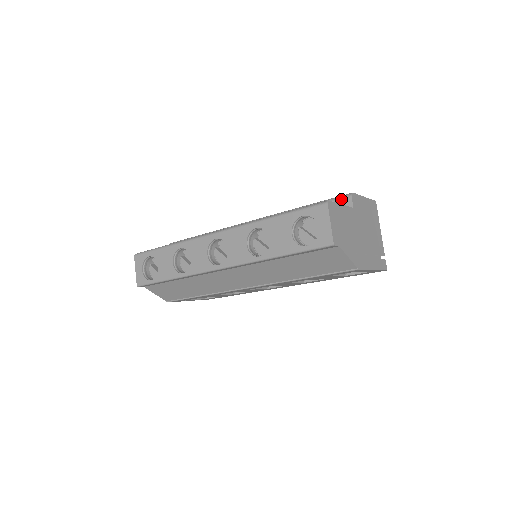
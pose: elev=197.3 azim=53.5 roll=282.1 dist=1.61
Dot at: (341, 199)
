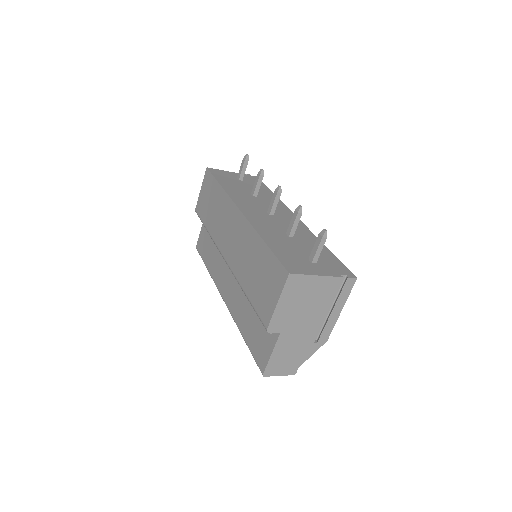
Dot at: occluded
